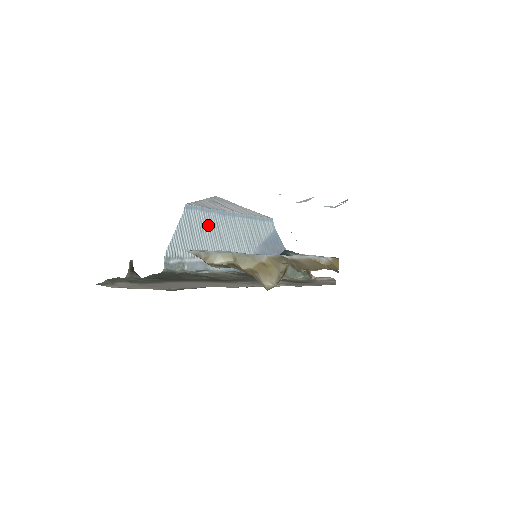
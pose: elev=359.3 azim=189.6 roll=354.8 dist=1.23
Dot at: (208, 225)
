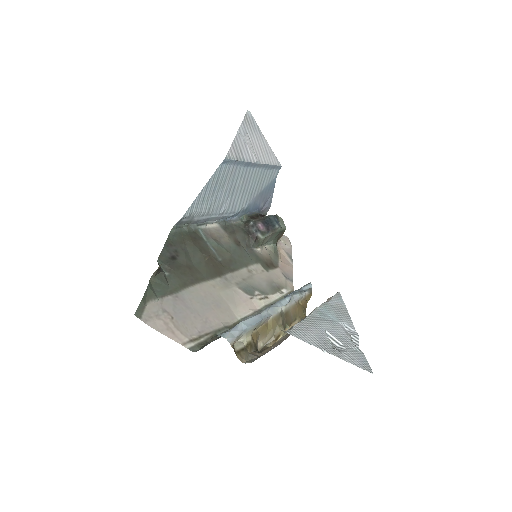
Dot at: (230, 179)
